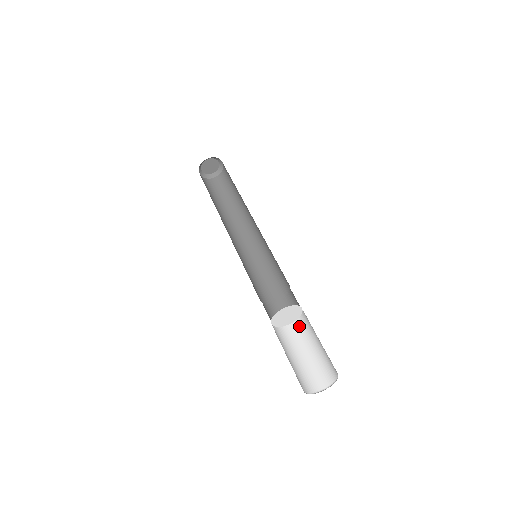
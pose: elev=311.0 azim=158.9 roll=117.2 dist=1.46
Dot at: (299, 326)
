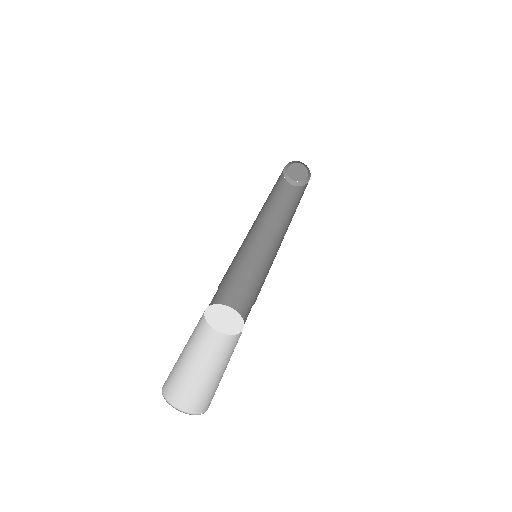
Dot at: (237, 339)
